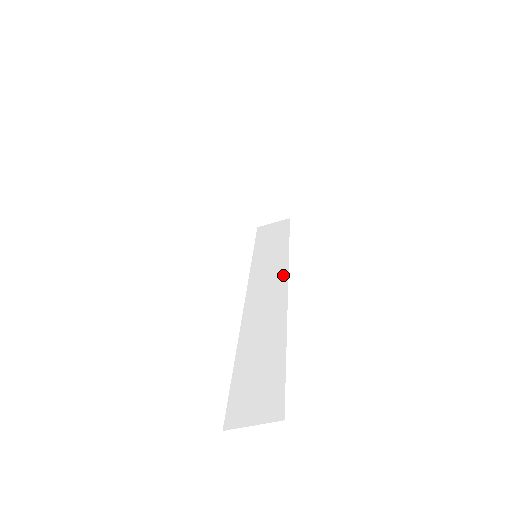
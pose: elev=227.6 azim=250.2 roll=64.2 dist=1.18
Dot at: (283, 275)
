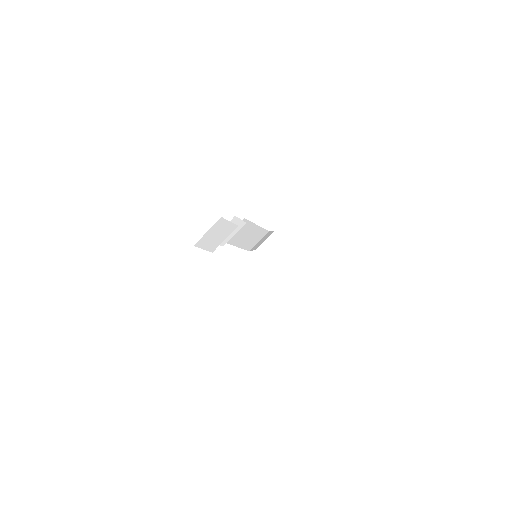
Dot at: occluded
